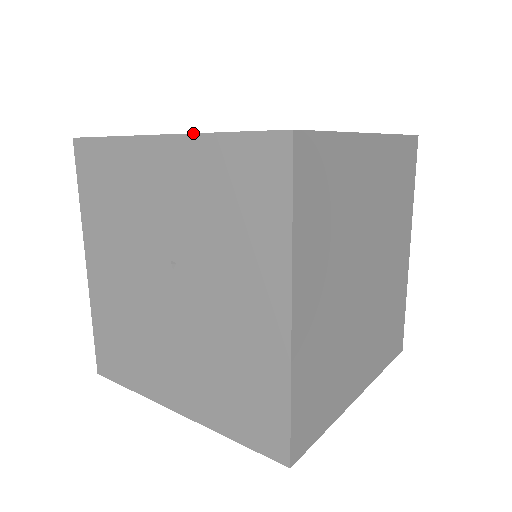
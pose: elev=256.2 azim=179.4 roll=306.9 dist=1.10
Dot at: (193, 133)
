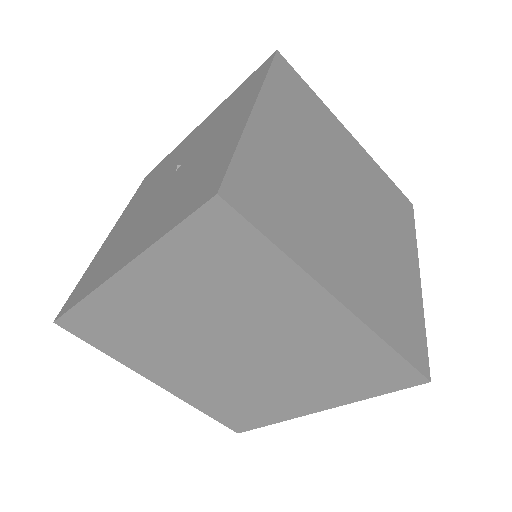
Dot at: (222, 103)
